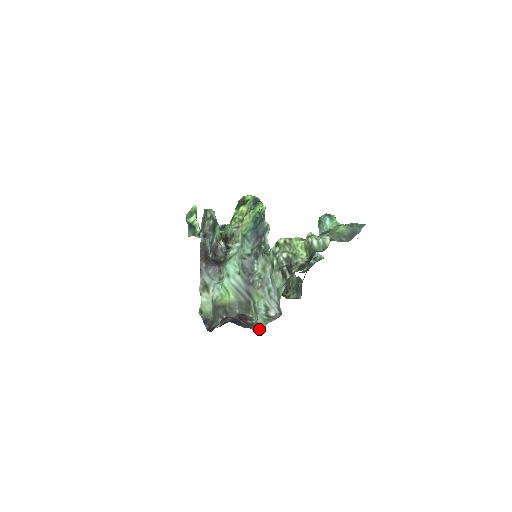
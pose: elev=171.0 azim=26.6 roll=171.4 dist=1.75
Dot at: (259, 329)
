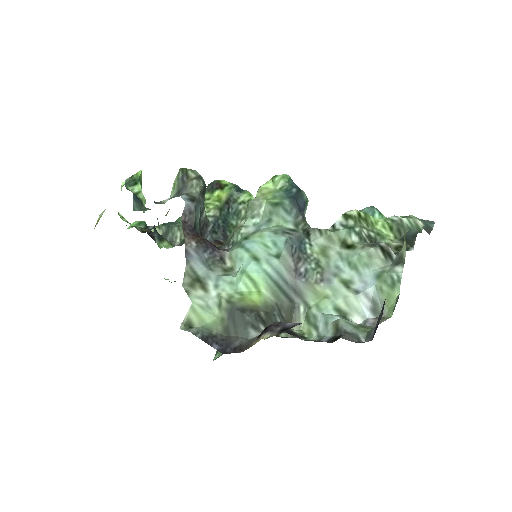
Dot at: (356, 340)
